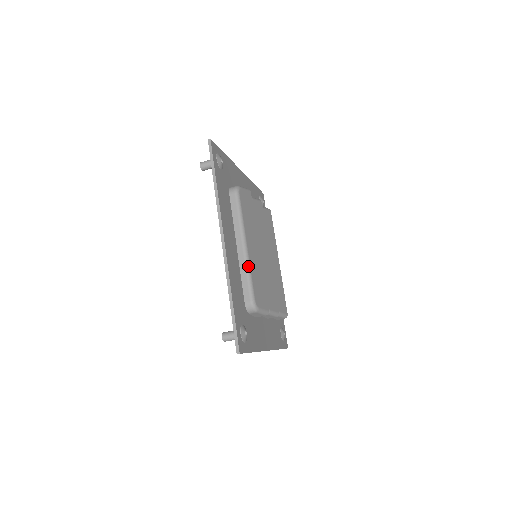
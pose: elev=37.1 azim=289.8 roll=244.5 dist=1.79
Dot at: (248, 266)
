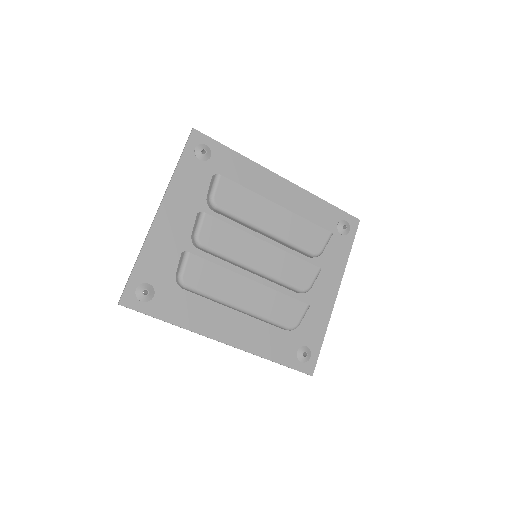
Dot at: (259, 317)
